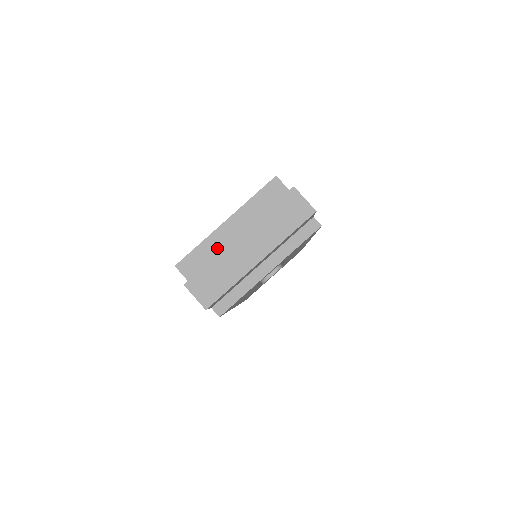
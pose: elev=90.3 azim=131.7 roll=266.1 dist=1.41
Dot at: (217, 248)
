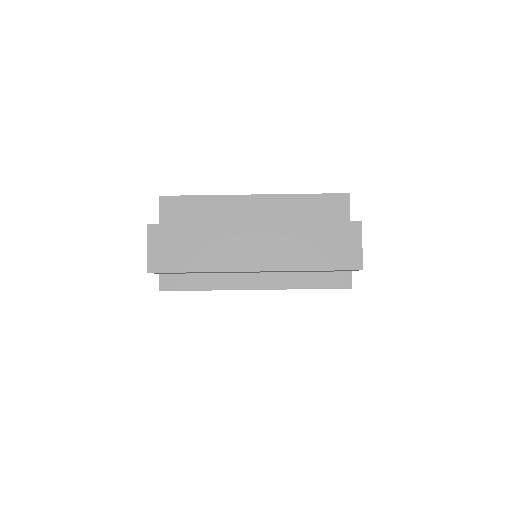
Dot at: (221, 216)
